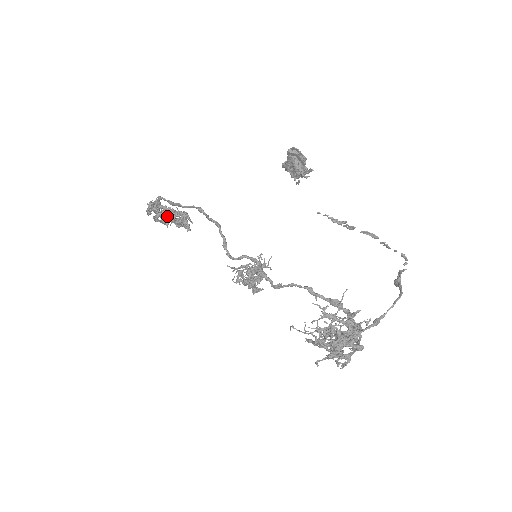
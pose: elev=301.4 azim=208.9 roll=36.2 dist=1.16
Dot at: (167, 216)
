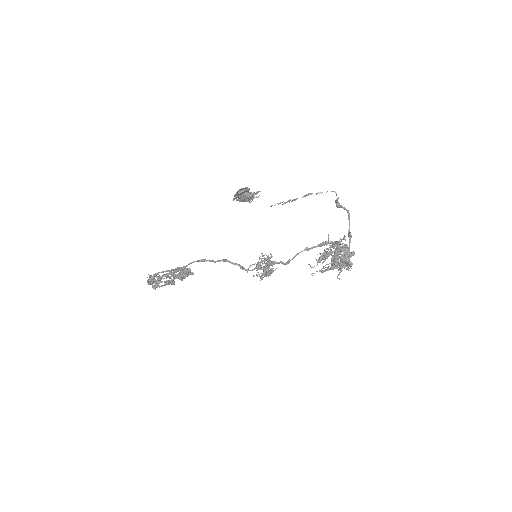
Dot at: occluded
